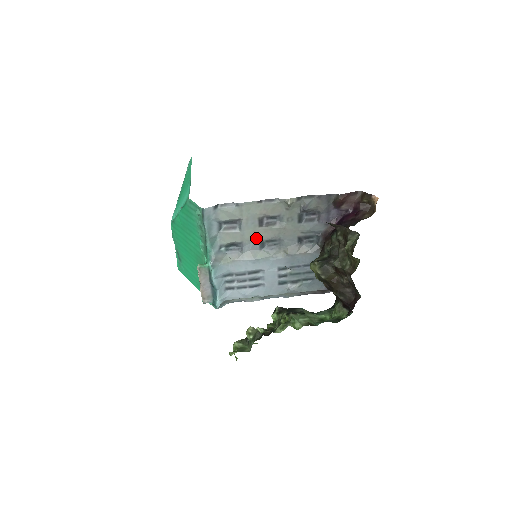
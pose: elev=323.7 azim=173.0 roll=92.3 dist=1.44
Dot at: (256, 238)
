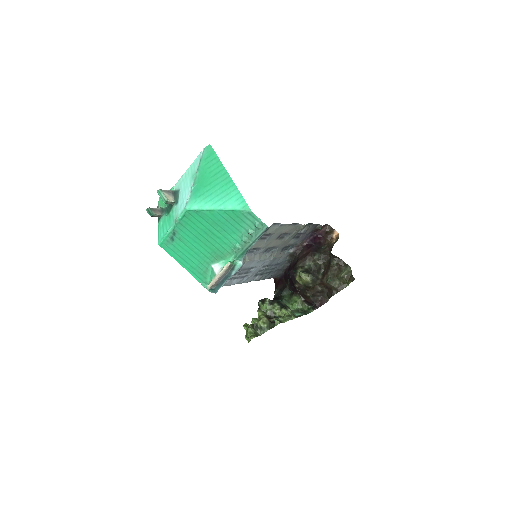
Dot at: (268, 246)
